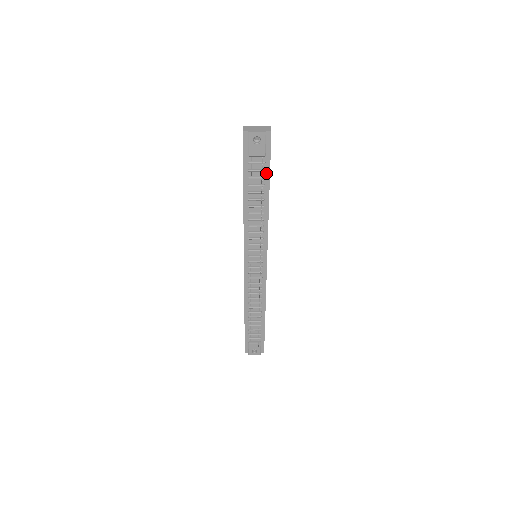
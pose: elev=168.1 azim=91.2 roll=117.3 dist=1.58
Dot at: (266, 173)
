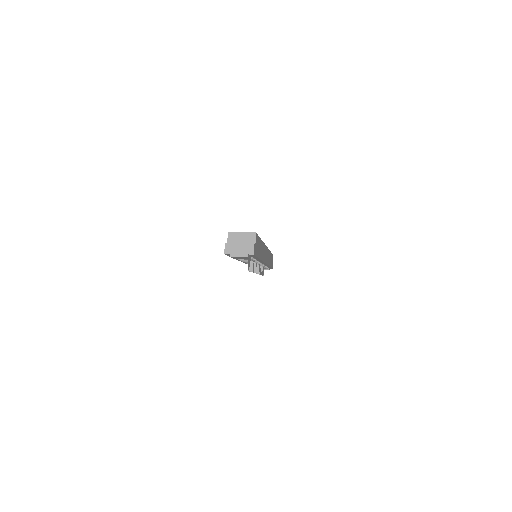
Dot at: (254, 257)
